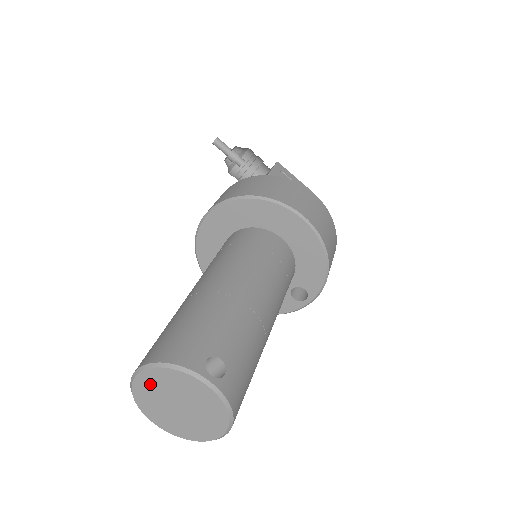
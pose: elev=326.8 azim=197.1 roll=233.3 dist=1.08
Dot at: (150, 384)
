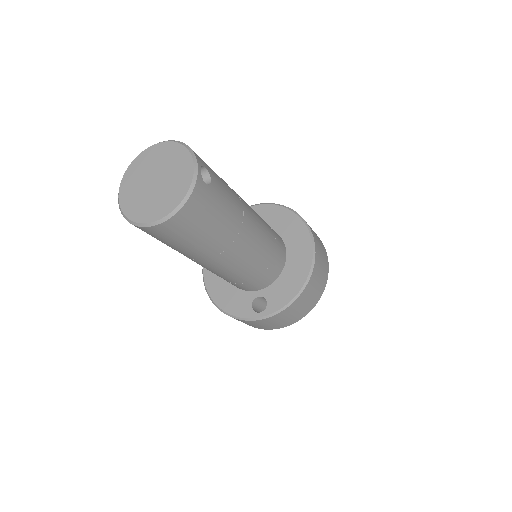
Dot at: (156, 155)
